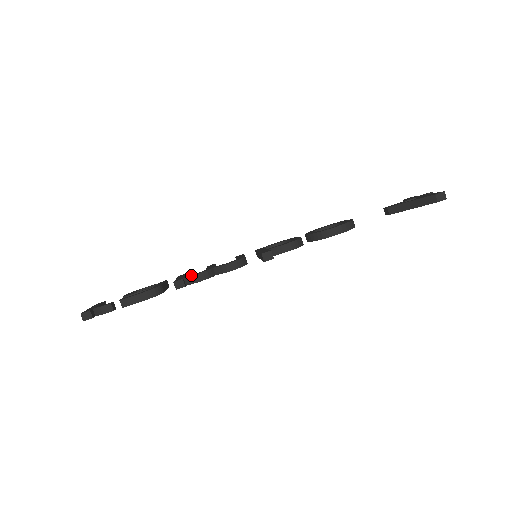
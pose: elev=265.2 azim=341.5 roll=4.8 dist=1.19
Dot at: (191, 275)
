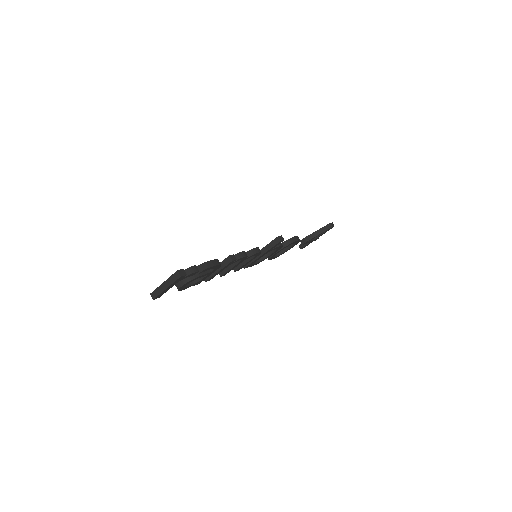
Dot at: (236, 254)
